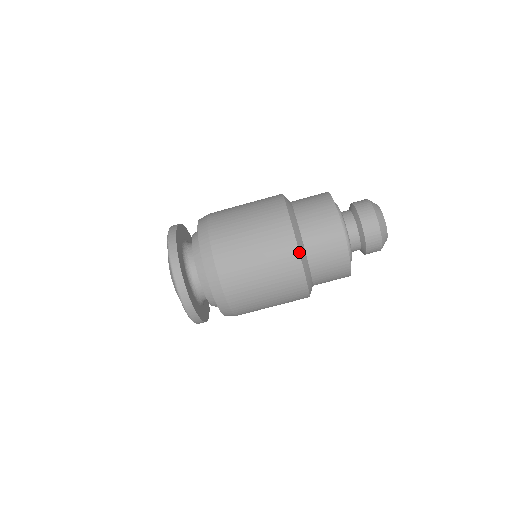
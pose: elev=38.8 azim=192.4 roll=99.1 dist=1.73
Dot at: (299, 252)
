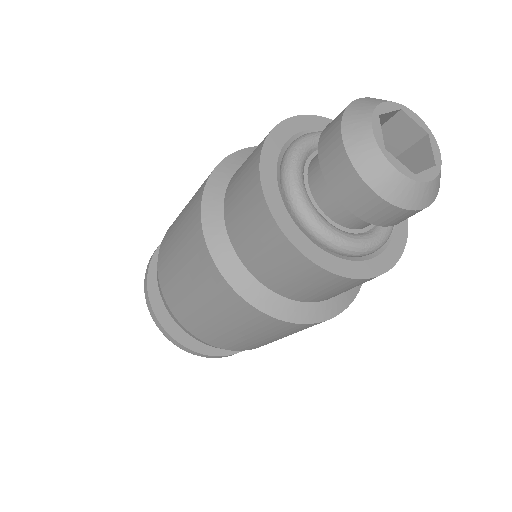
Dot at: (234, 290)
